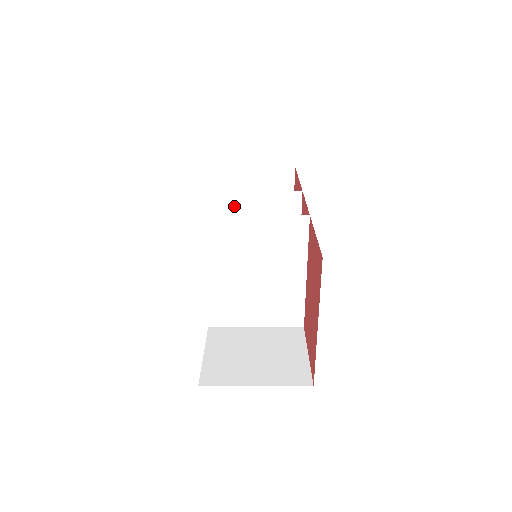
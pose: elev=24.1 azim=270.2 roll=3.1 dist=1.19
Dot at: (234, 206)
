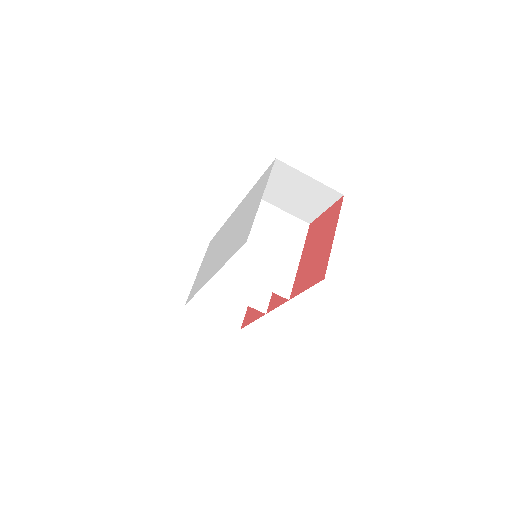
Dot at: occluded
